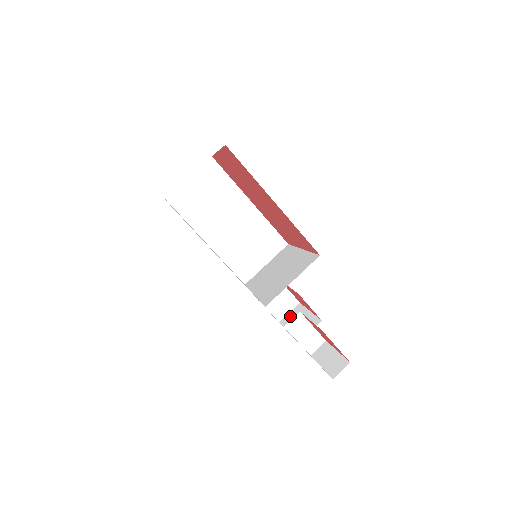
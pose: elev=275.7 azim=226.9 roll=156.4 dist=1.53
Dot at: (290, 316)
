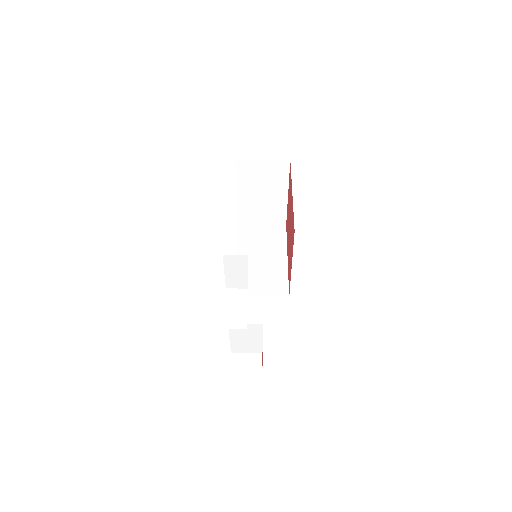
Dot at: occluded
